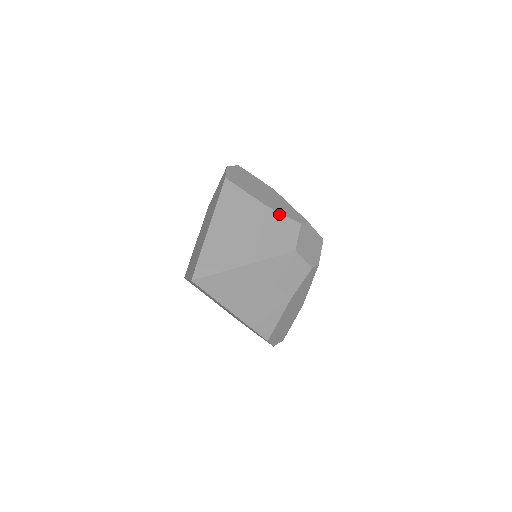
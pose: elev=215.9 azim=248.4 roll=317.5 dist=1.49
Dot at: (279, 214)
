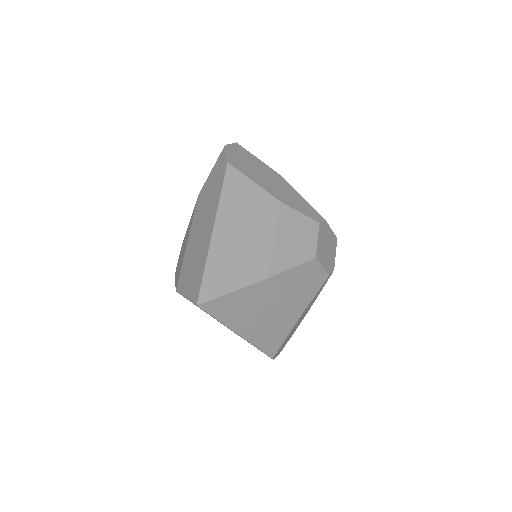
Dot at: (295, 212)
